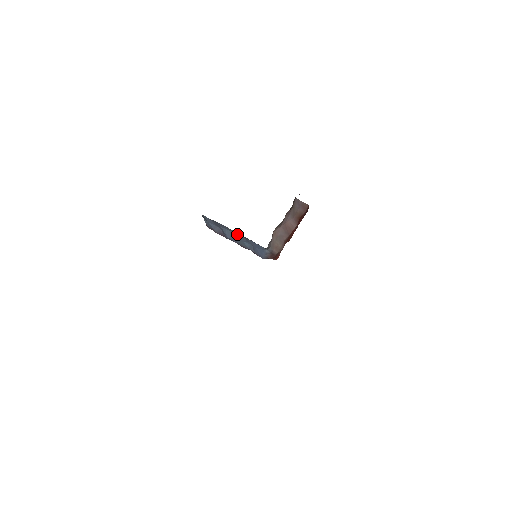
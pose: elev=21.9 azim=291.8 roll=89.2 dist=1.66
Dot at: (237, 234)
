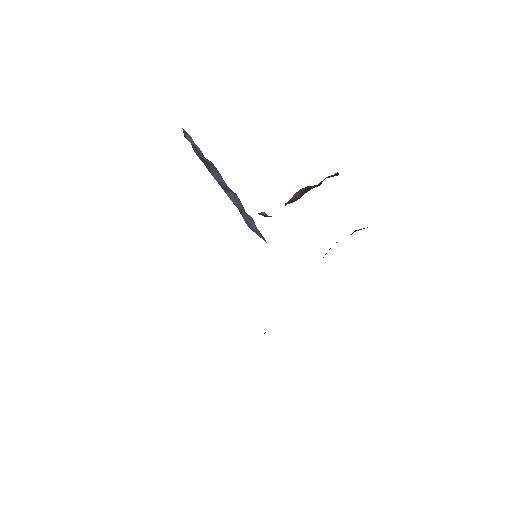
Dot at: (250, 220)
